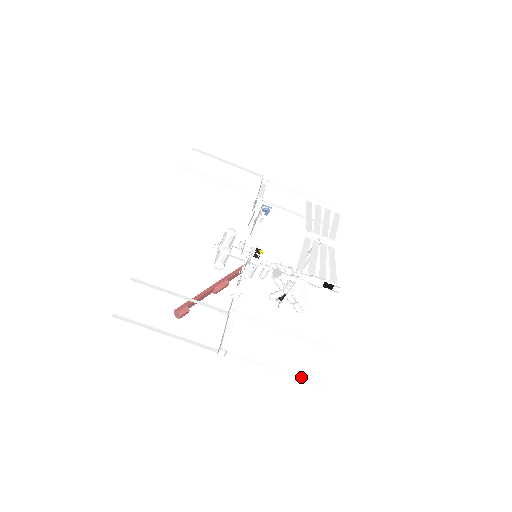
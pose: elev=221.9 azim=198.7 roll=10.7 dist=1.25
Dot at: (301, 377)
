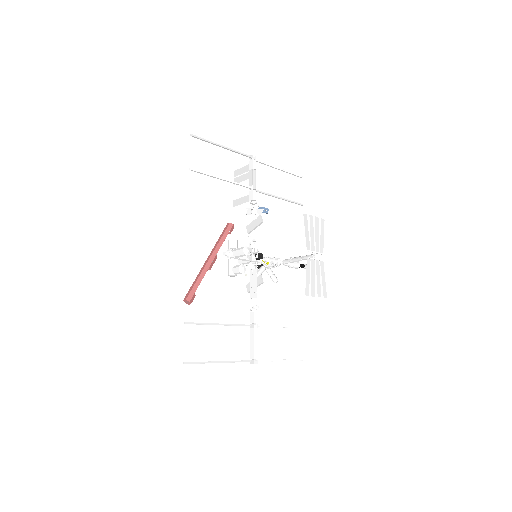
Dot at: (297, 360)
